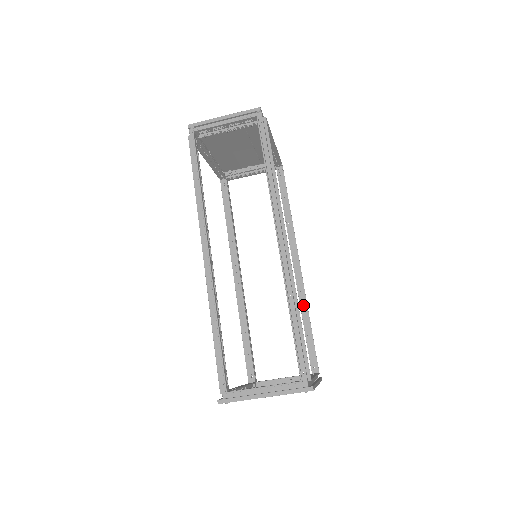
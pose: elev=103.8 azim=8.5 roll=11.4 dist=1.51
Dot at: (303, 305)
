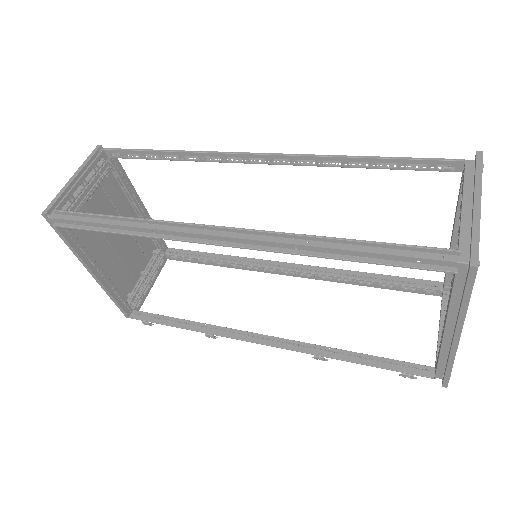
Dot at: (344, 274)
